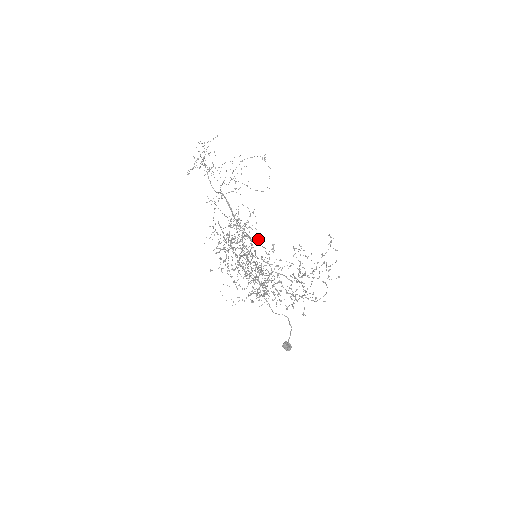
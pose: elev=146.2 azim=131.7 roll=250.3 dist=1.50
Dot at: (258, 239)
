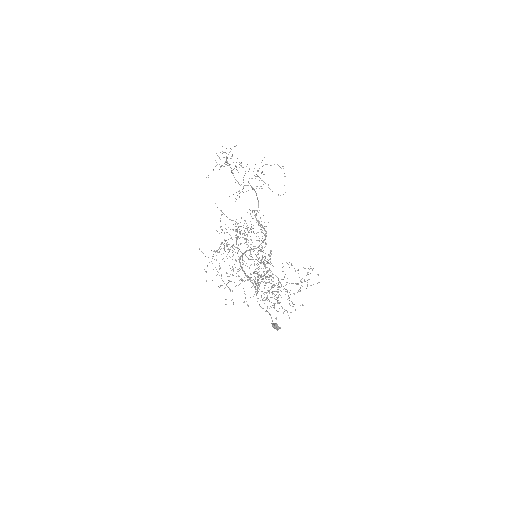
Dot at: occluded
